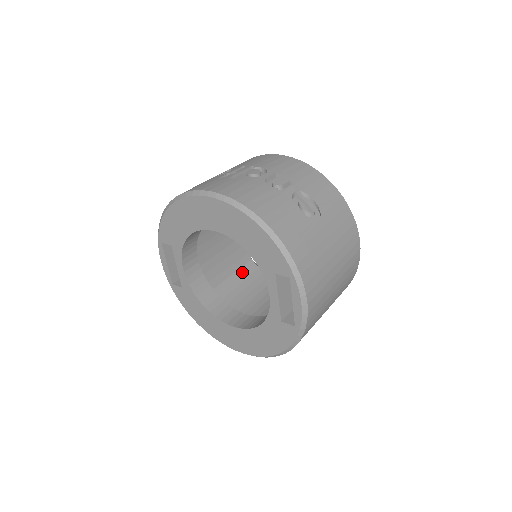
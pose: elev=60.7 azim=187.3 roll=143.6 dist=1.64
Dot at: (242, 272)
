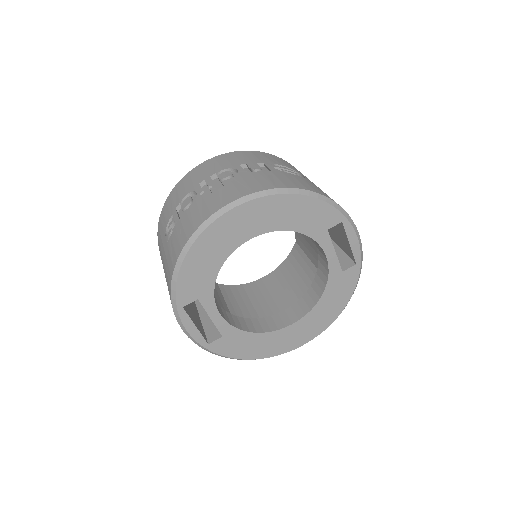
Dot at: (227, 296)
